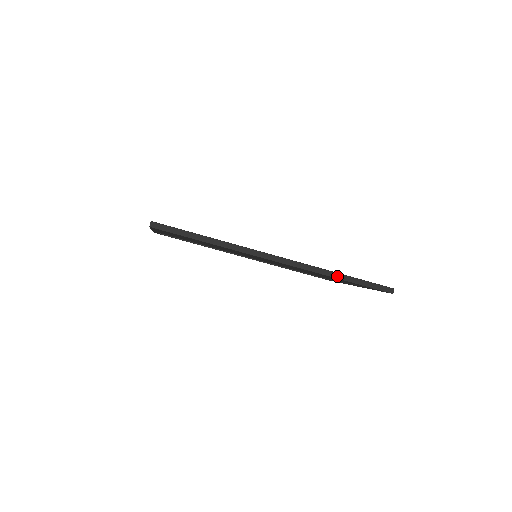
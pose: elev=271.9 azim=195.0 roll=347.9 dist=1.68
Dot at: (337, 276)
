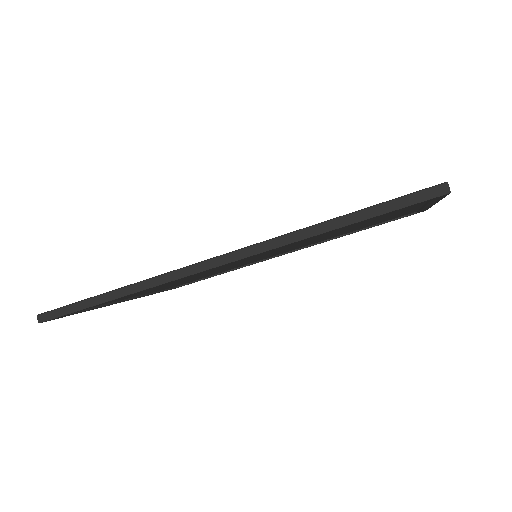
Dot at: (318, 230)
